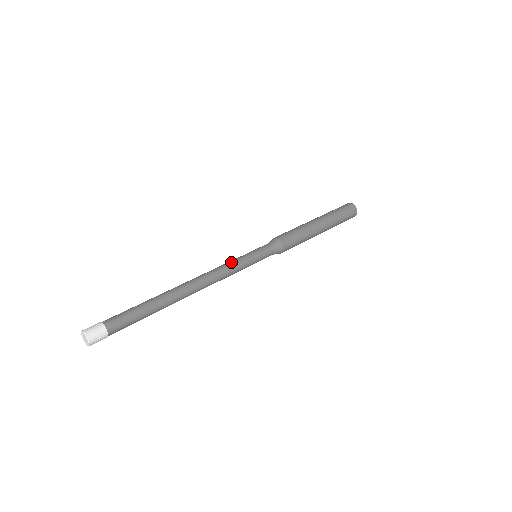
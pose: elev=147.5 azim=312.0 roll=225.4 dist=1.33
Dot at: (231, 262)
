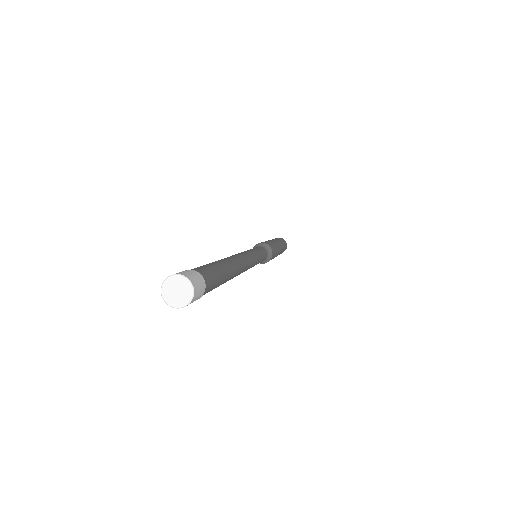
Dot at: occluded
